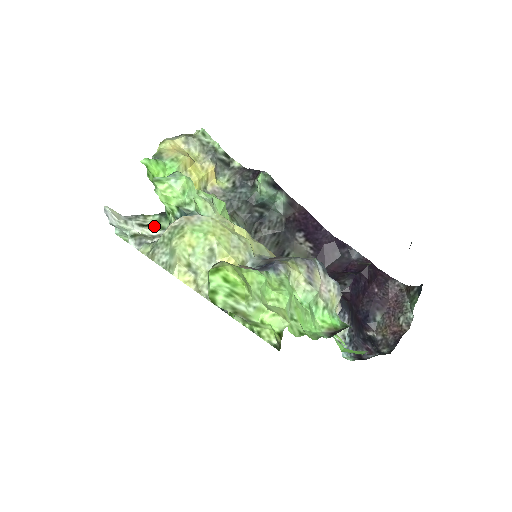
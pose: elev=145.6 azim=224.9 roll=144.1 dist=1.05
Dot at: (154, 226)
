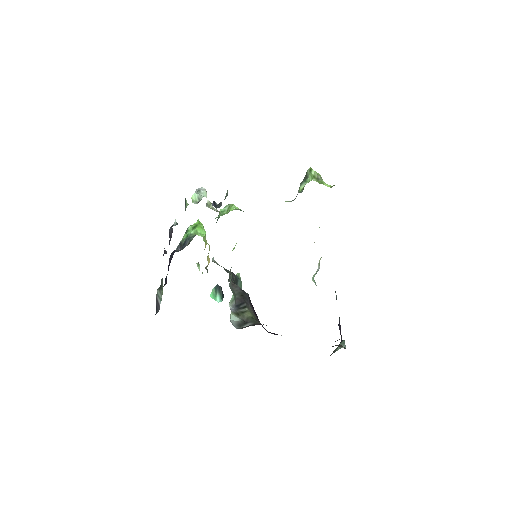
Dot at: occluded
